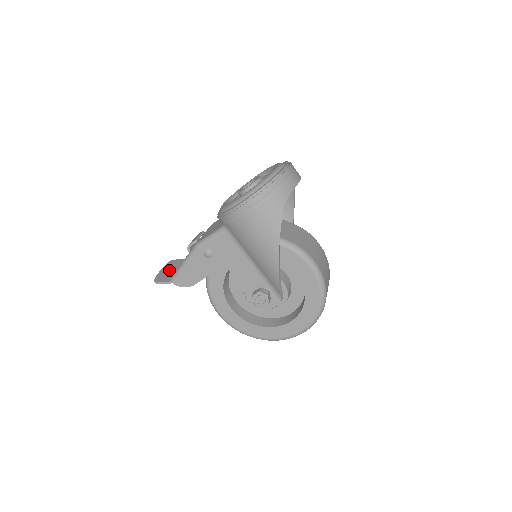
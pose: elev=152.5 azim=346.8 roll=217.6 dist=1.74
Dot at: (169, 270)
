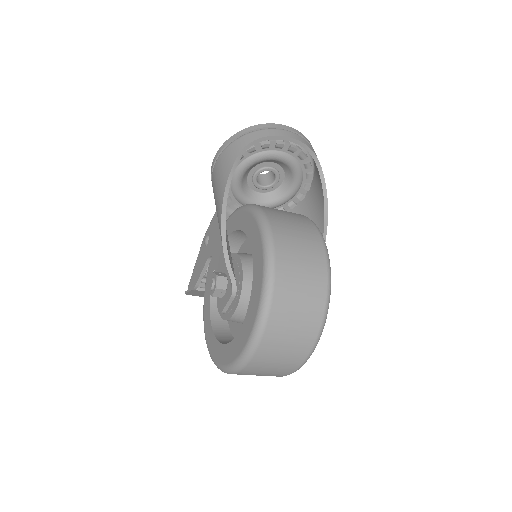
Dot at: occluded
